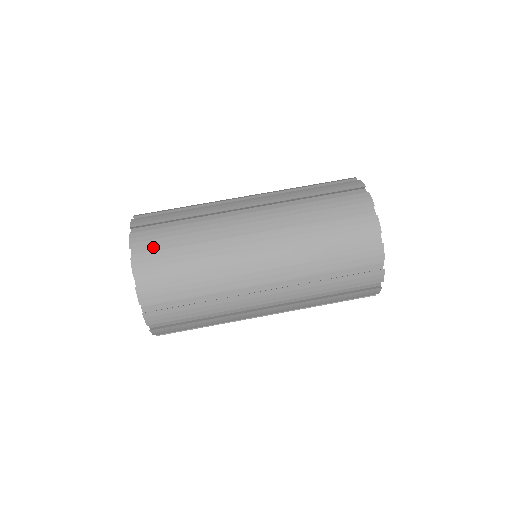
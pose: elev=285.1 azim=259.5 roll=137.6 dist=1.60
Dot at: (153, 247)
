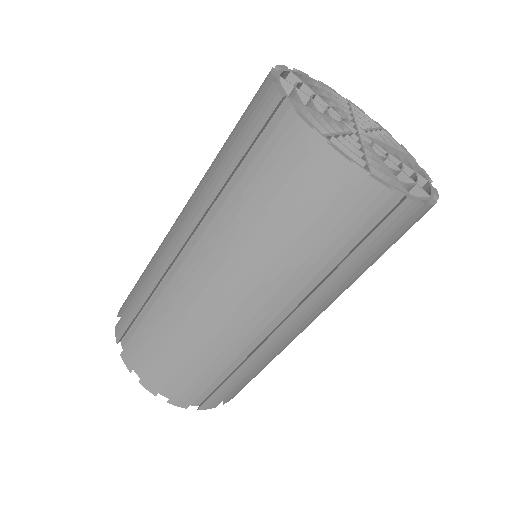
Dot at: occluded
